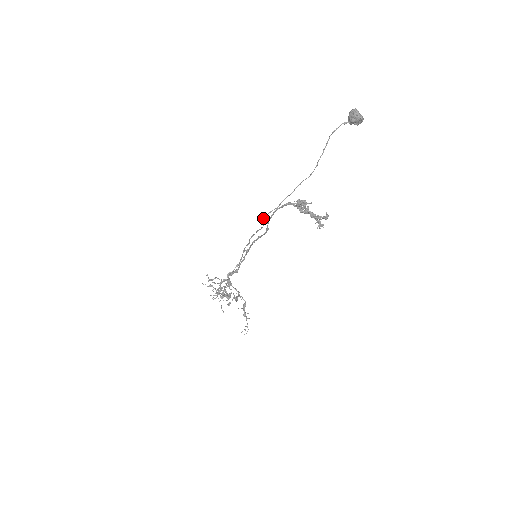
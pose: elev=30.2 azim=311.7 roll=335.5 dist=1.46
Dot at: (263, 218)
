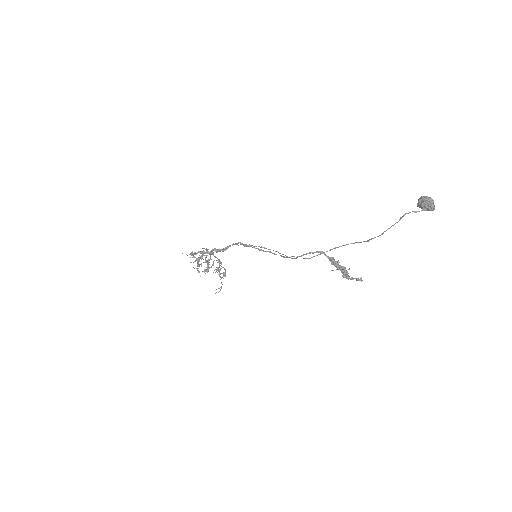
Dot at: (287, 256)
